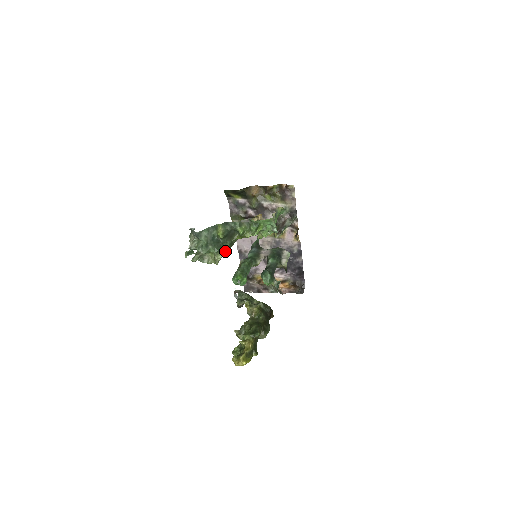
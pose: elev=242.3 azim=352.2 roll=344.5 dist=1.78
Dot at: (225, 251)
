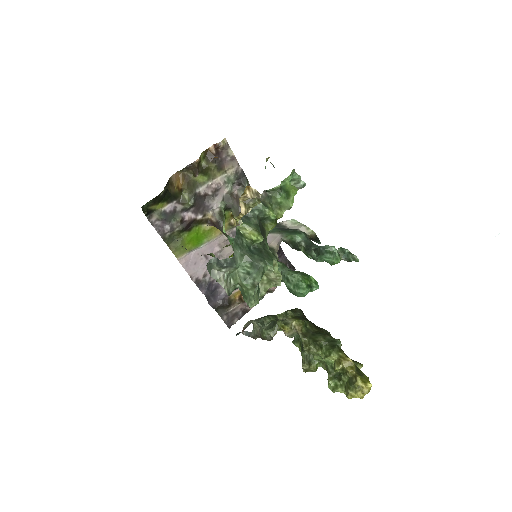
Dot at: occluded
